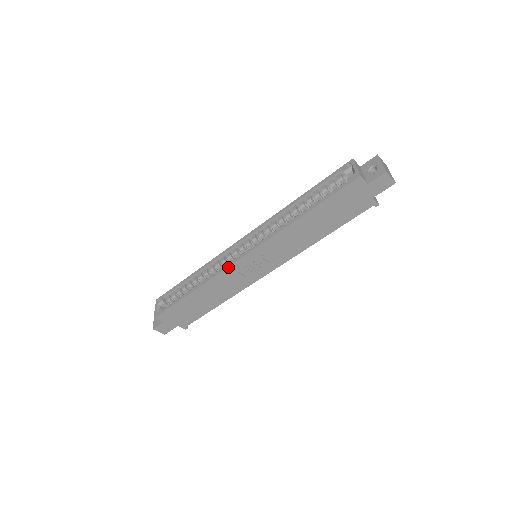
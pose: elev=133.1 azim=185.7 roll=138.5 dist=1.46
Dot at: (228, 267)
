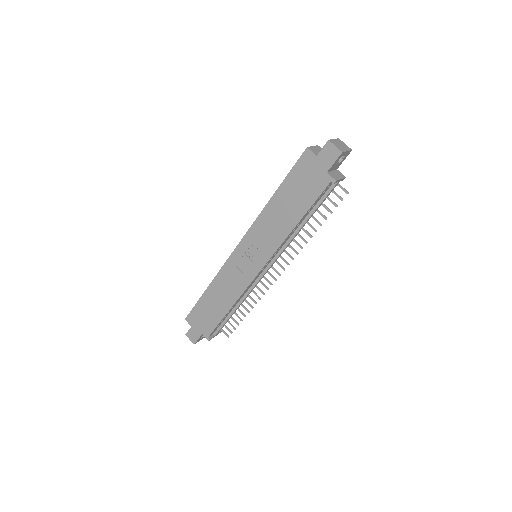
Dot at: (227, 259)
